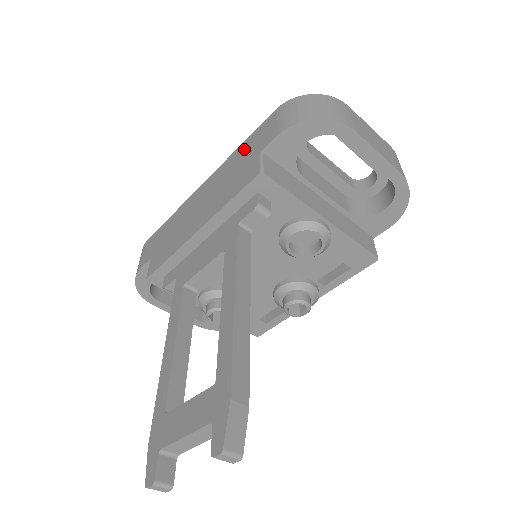
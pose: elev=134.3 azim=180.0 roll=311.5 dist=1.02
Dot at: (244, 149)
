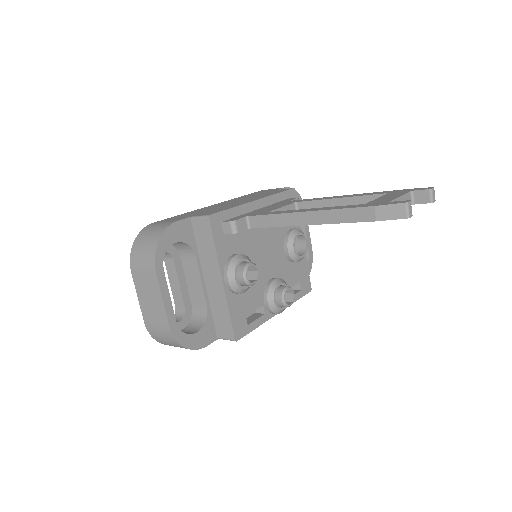
Dot at: (252, 194)
